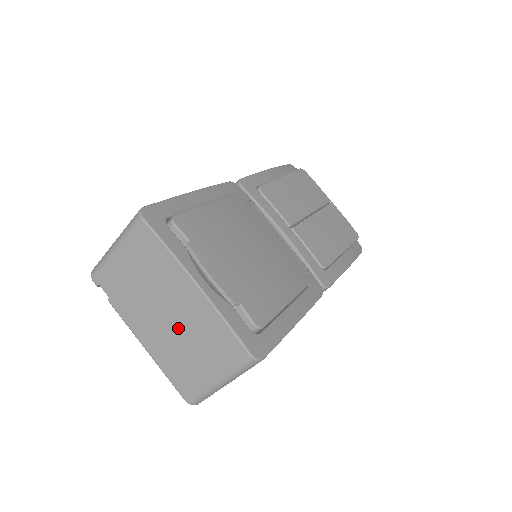
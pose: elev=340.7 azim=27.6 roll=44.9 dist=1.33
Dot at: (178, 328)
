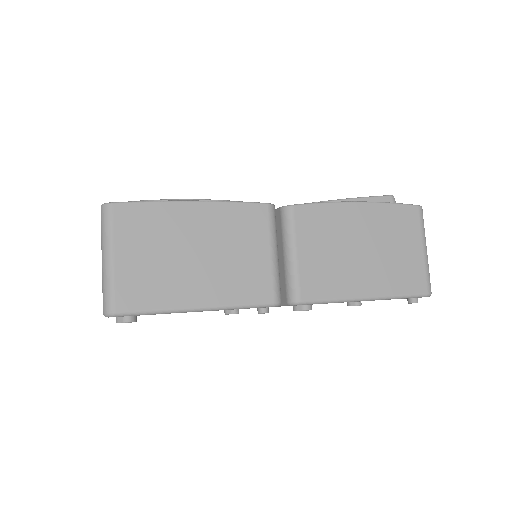
Dot at: occluded
